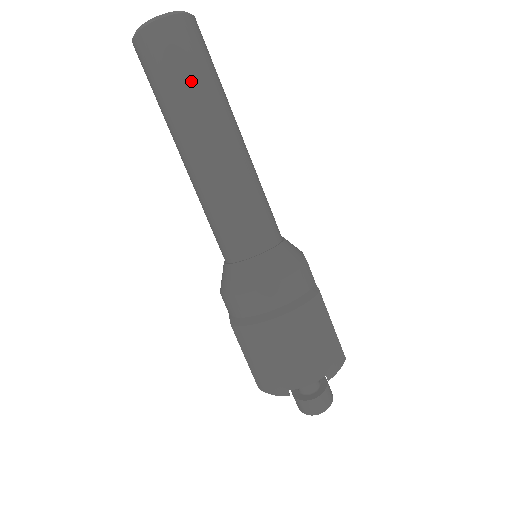
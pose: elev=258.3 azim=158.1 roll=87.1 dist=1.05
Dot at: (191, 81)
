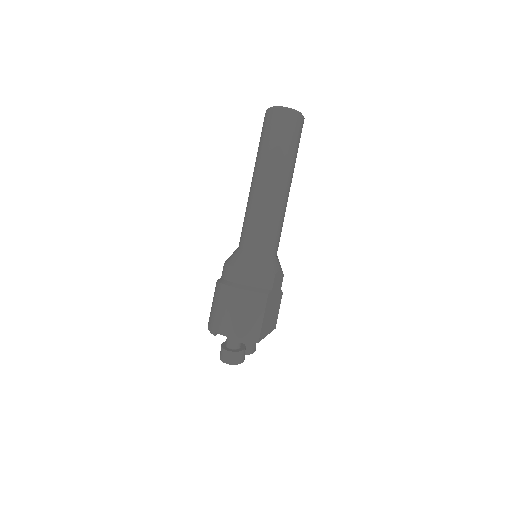
Dot at: (275, 145)
